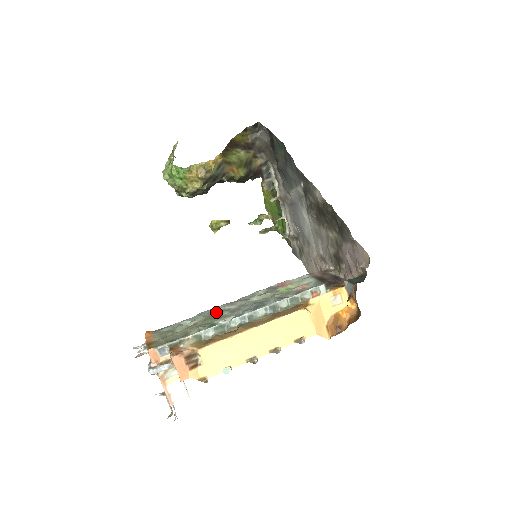
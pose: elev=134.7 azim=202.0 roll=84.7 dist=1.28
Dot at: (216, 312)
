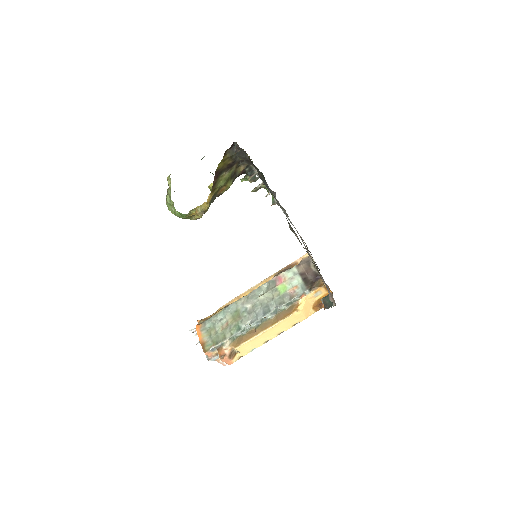
Dot at: (238, 311)
